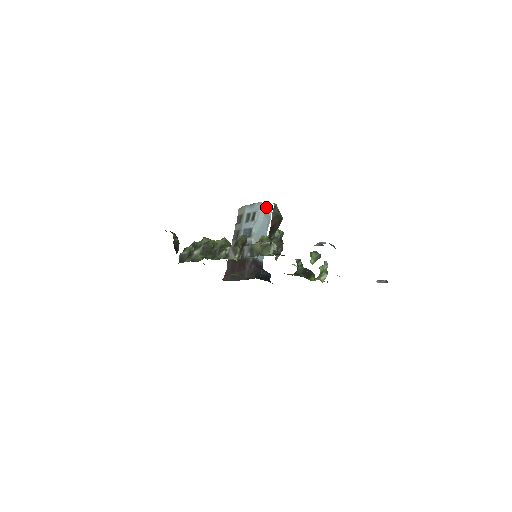
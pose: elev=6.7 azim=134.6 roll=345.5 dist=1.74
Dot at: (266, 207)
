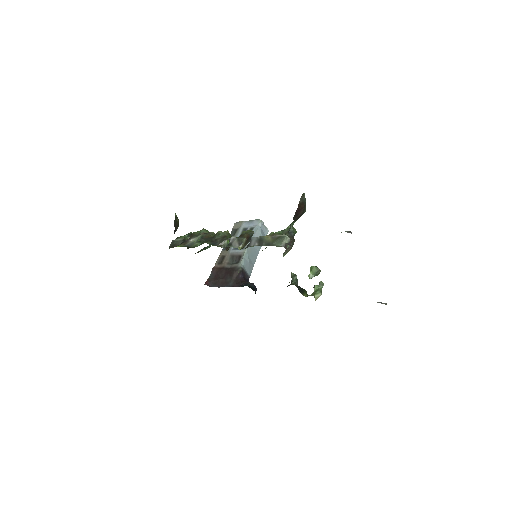
Dot at: (264, 226)
